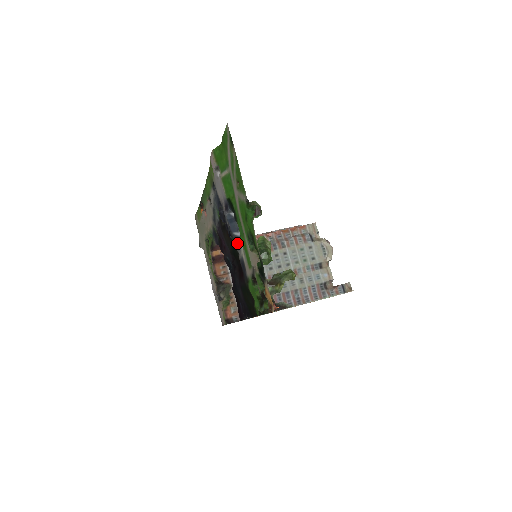
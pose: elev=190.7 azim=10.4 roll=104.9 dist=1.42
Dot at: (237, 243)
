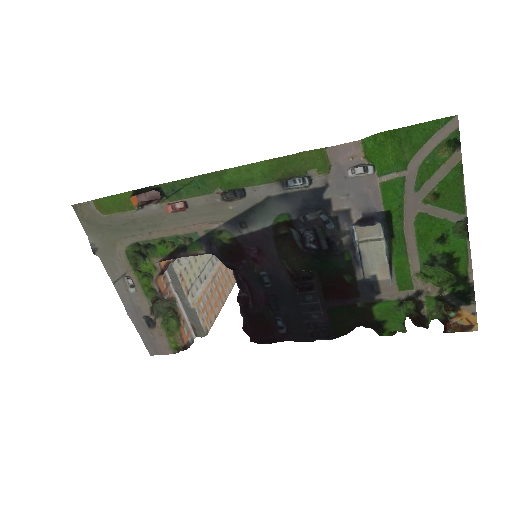
Dot at: (359, 261)
